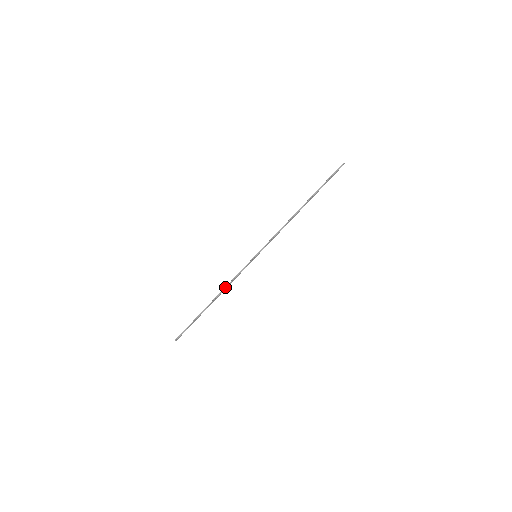
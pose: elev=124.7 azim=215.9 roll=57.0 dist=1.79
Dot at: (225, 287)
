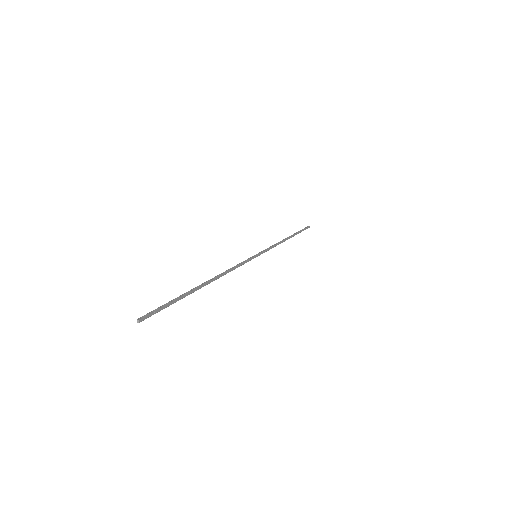
Dot at: (224, 272)
